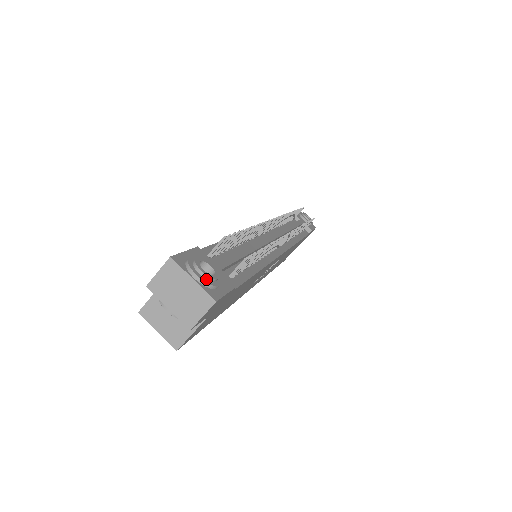
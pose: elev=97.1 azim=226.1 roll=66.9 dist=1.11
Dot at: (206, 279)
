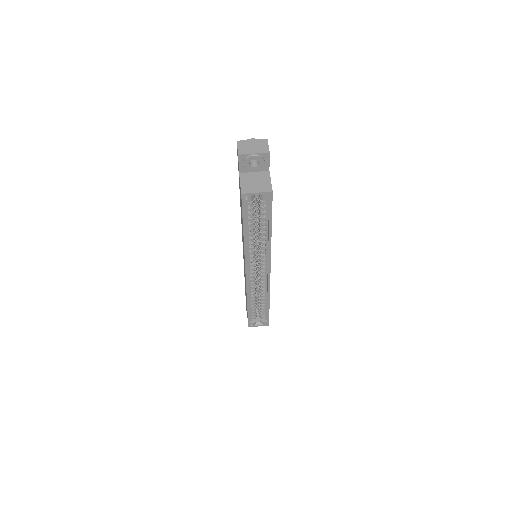
Dot at: occluded
